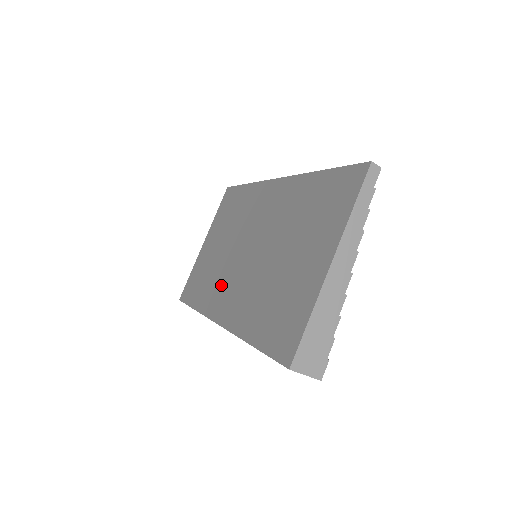
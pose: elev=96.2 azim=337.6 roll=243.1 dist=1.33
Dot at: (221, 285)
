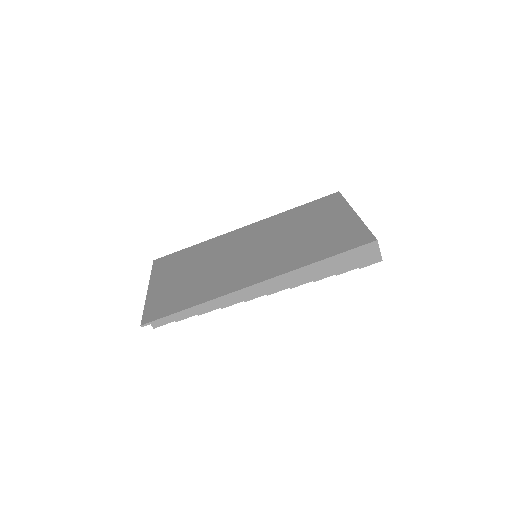
Dot at: (230, 276)
